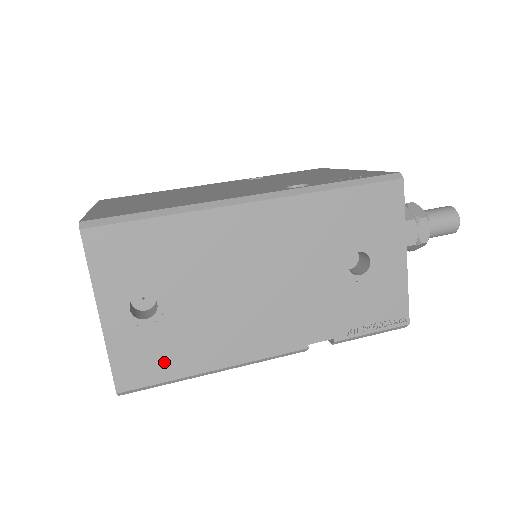
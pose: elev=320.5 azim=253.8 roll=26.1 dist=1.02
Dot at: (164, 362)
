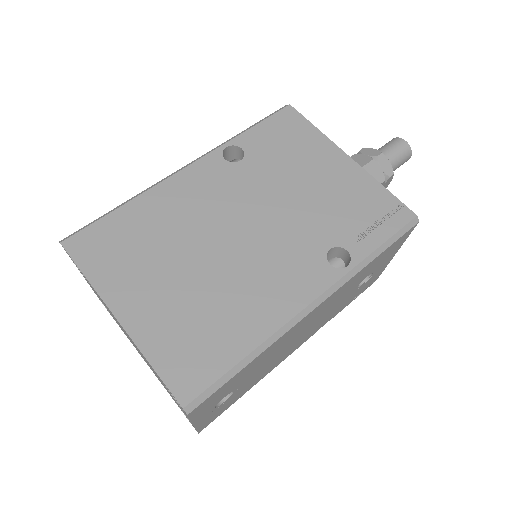
Dot at: (230, 403)
